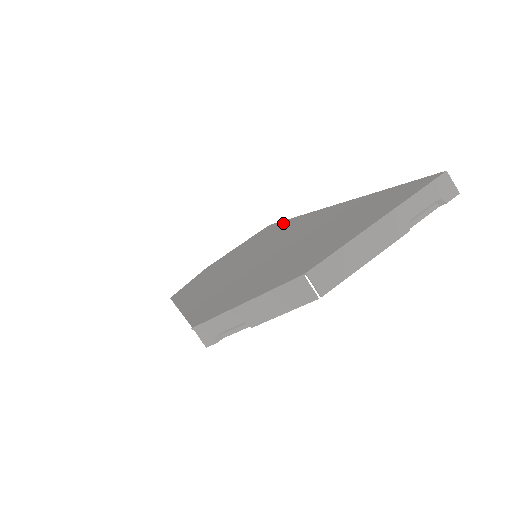
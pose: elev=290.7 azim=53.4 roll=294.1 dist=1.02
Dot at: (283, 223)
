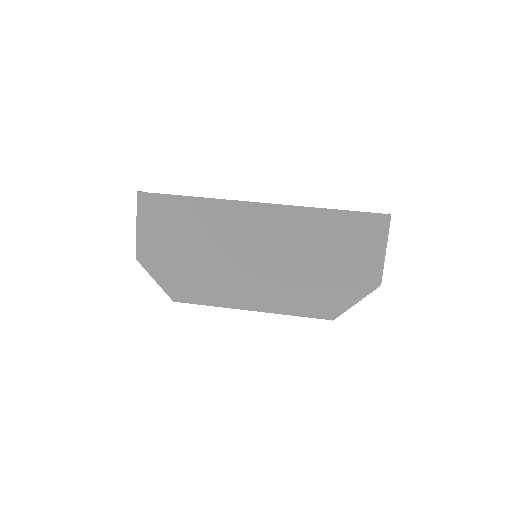
Dot at: (198, 205)
